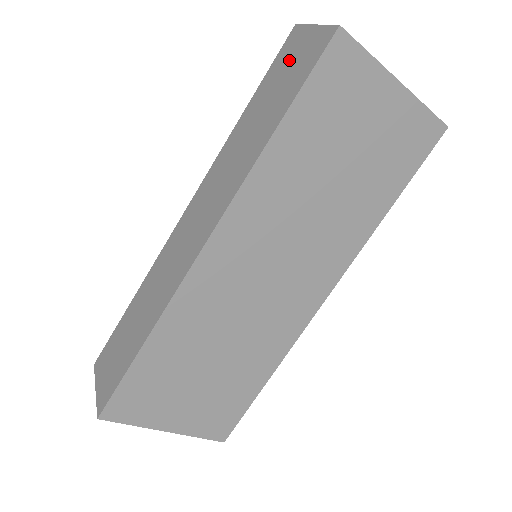
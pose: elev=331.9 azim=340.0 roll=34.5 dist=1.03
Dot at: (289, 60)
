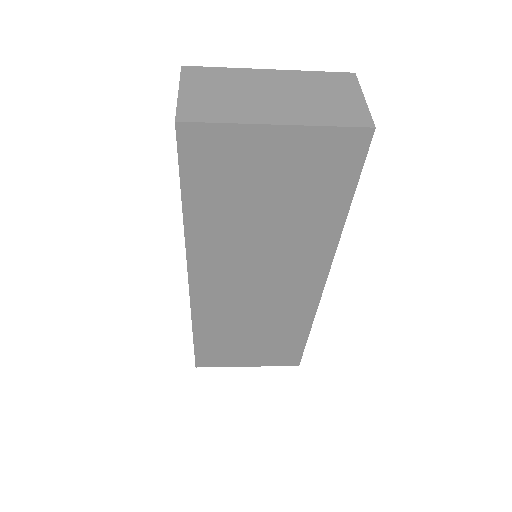
Dot at: occluded
